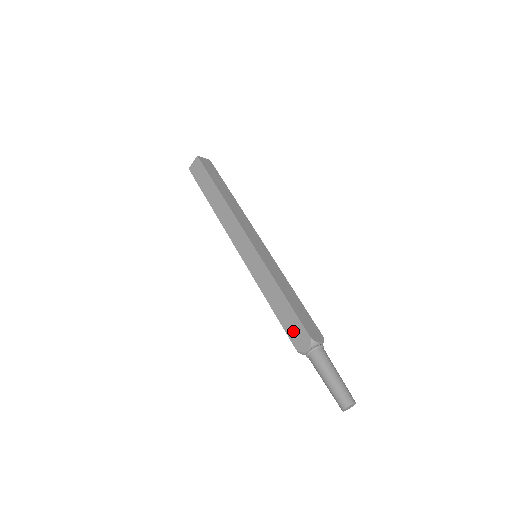
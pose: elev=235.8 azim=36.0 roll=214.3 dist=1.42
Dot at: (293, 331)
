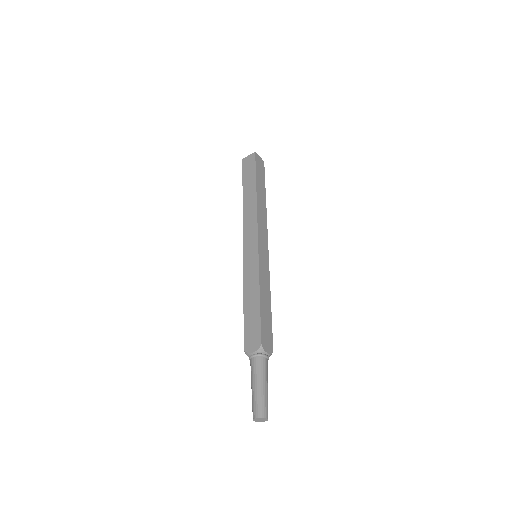
Dot at: (250, 331)
